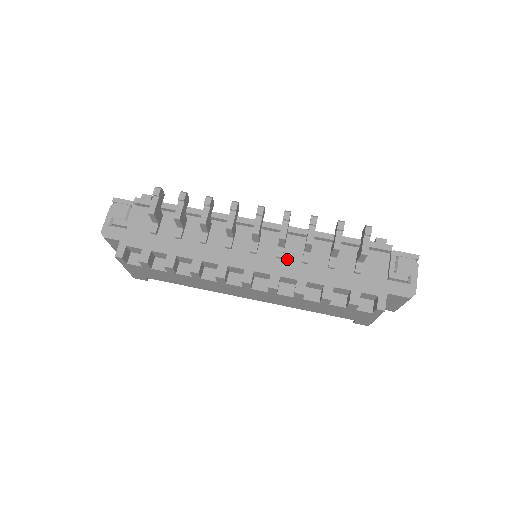
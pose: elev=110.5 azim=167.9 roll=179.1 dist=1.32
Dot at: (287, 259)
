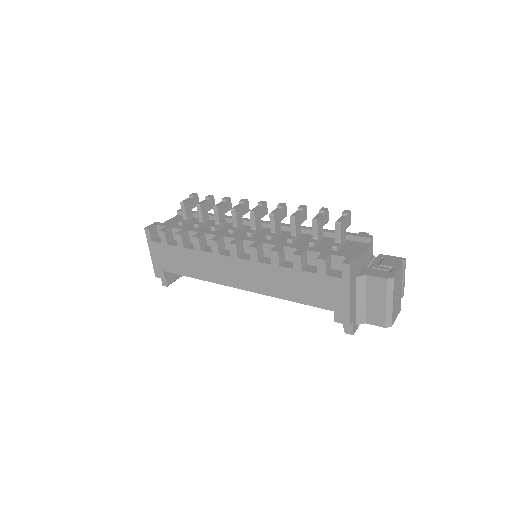
Dot at: (275, 240)
